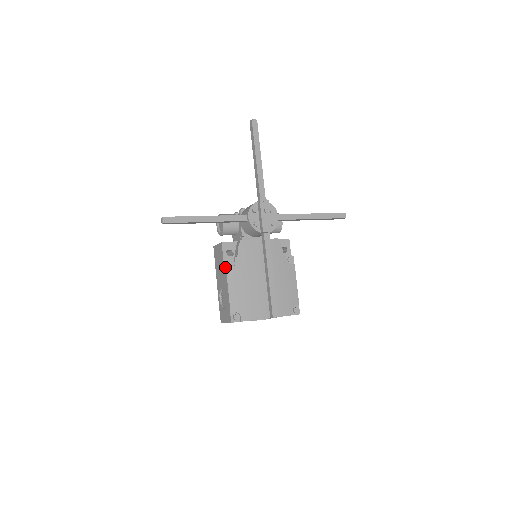
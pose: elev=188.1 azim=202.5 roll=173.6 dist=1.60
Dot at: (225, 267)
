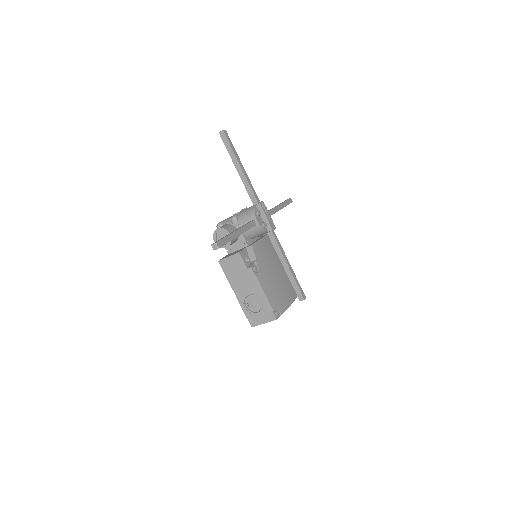
Dot at: (253, 273)
